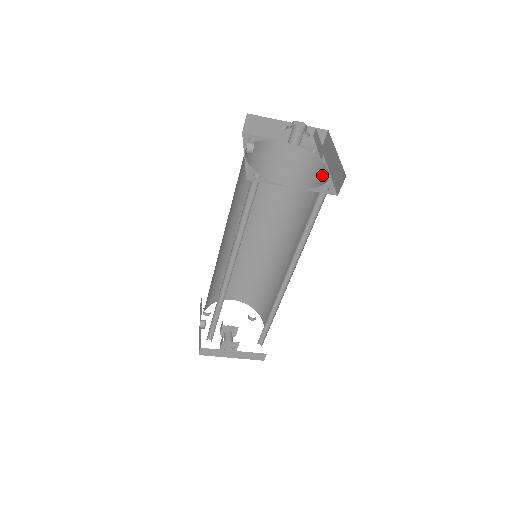
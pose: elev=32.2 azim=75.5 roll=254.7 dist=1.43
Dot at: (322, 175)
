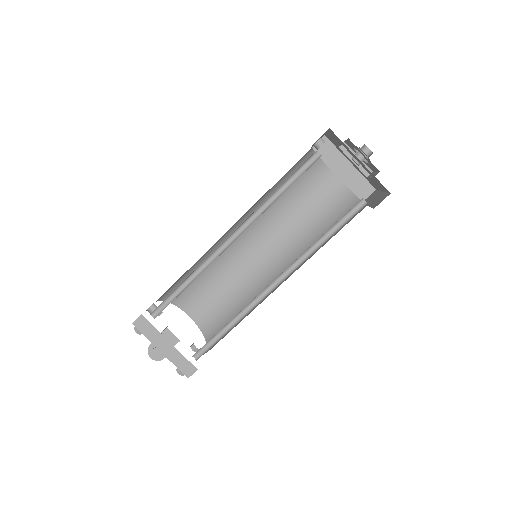
Dot at: occluded
